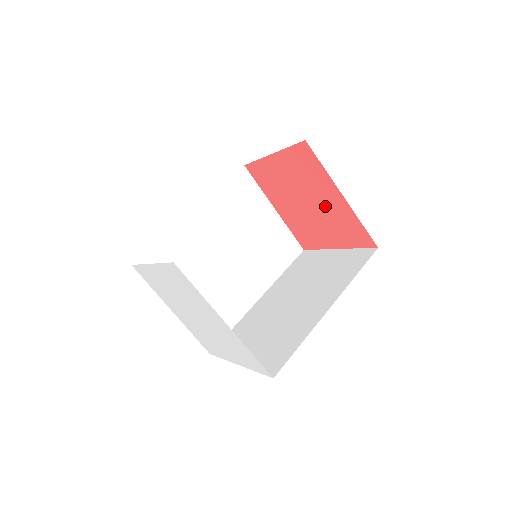
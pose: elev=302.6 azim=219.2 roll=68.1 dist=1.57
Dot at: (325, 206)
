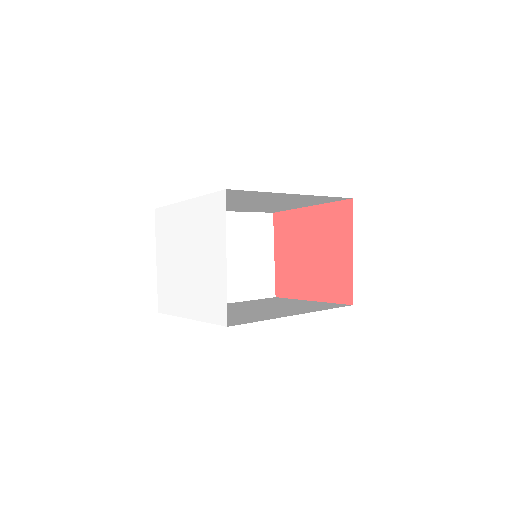
Dot at: (314, 233)
